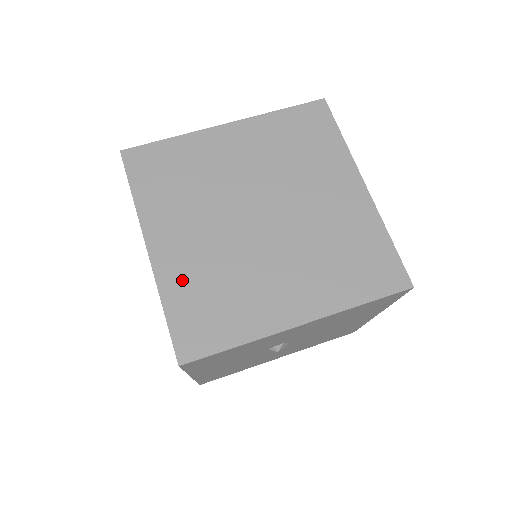
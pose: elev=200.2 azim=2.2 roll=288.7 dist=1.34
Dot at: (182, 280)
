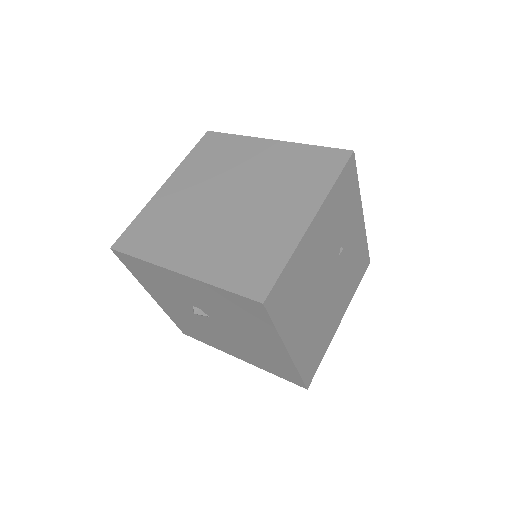
Dot at: (158, 209)
